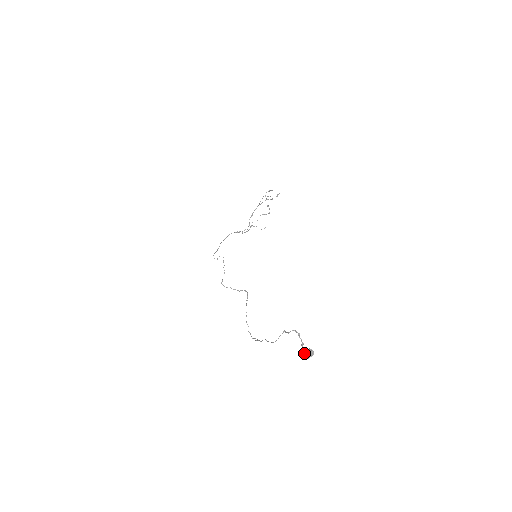
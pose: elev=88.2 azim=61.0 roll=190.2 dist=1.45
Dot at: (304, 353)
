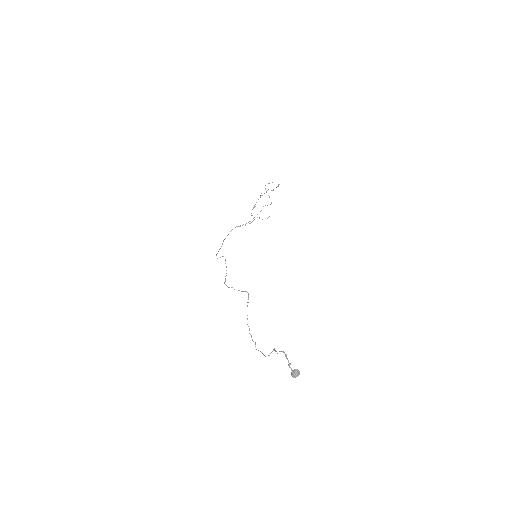
Dot at: (291, 373)
